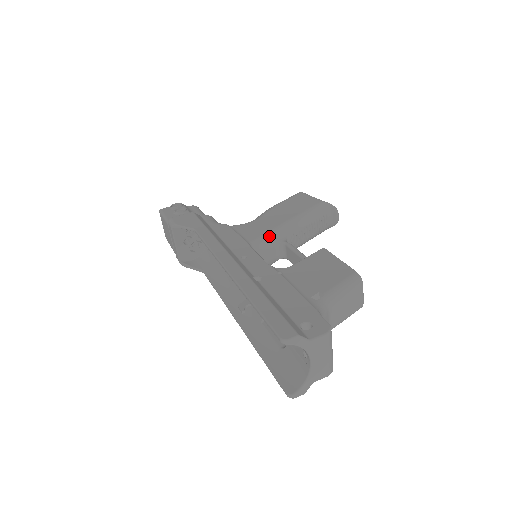
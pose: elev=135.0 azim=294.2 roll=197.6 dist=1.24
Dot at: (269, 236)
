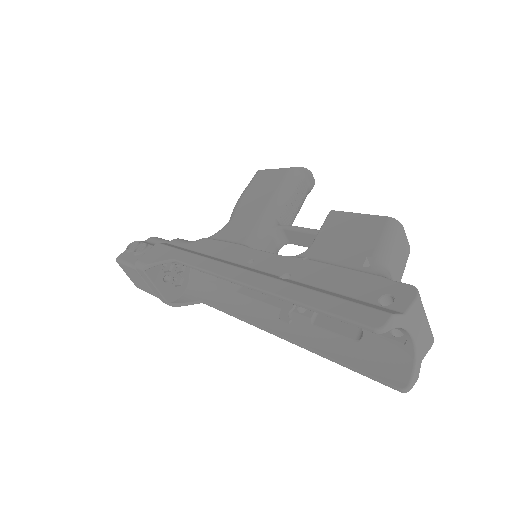
Dot at: (260, 228)
